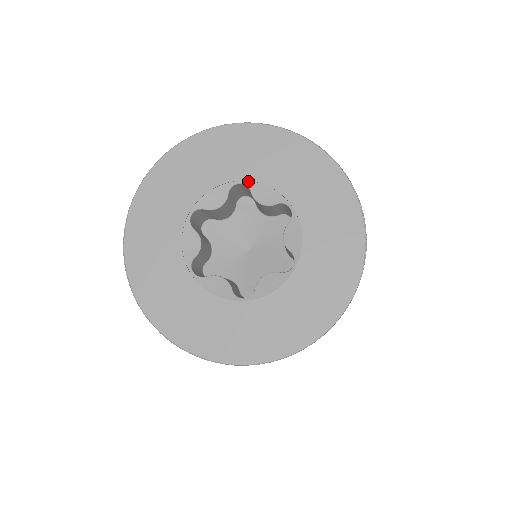
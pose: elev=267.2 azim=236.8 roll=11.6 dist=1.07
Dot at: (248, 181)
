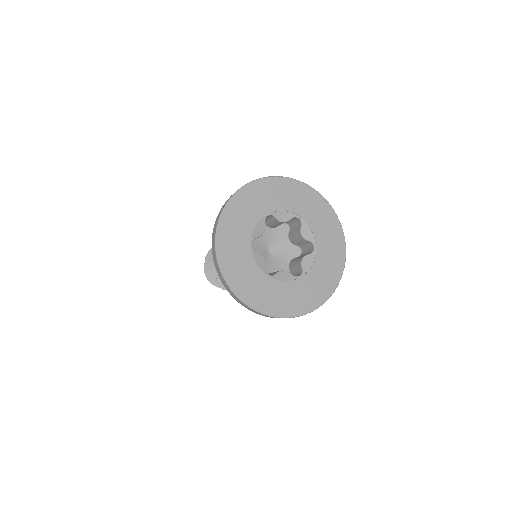
Dot at: (272, 212)
